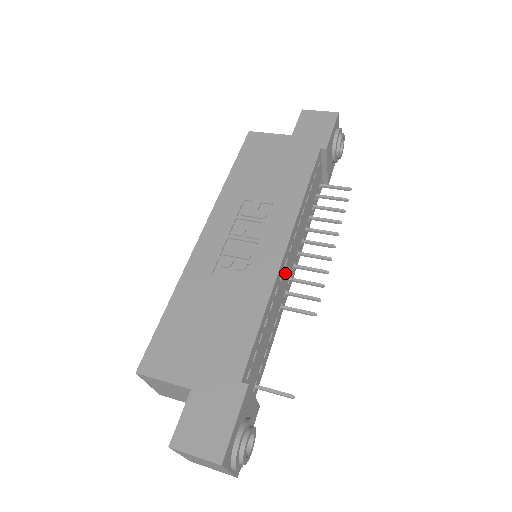
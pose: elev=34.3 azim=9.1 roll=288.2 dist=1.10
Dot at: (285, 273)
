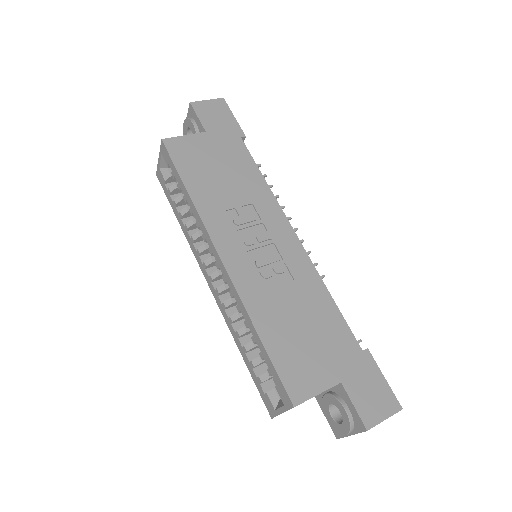
Dot at: occluded
